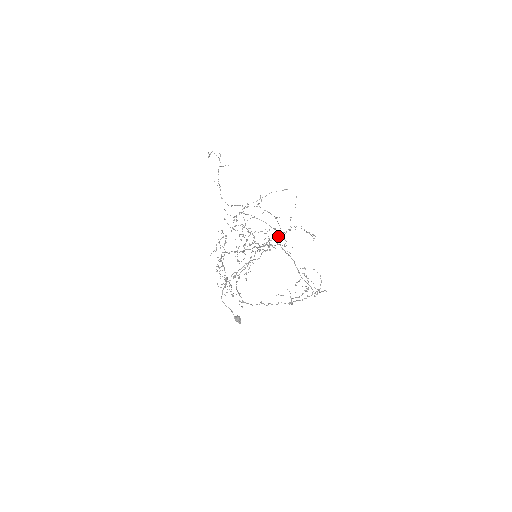
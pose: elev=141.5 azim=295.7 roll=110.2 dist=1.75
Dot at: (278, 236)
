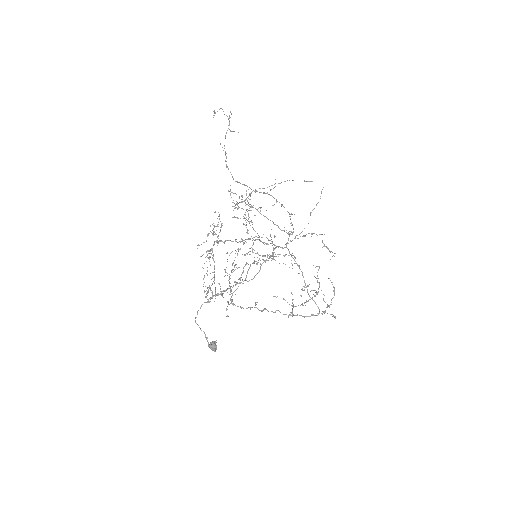
Dot at: occluded
